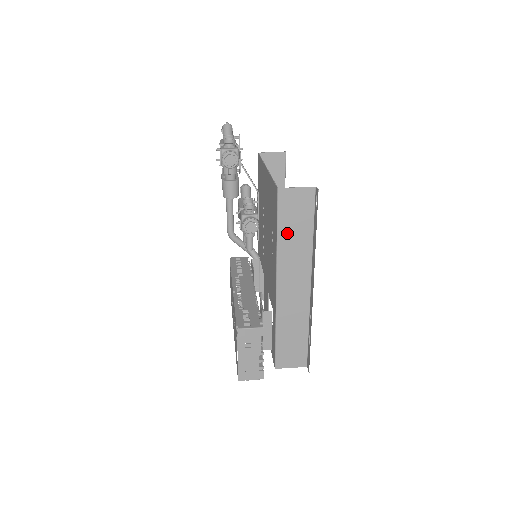
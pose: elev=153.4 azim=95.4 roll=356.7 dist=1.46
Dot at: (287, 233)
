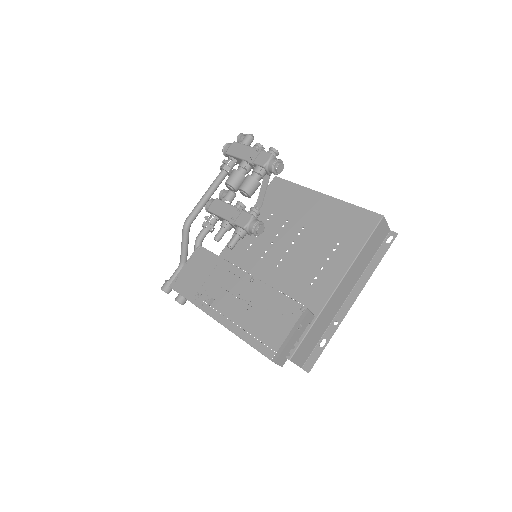
Dot at: (366, 250)
